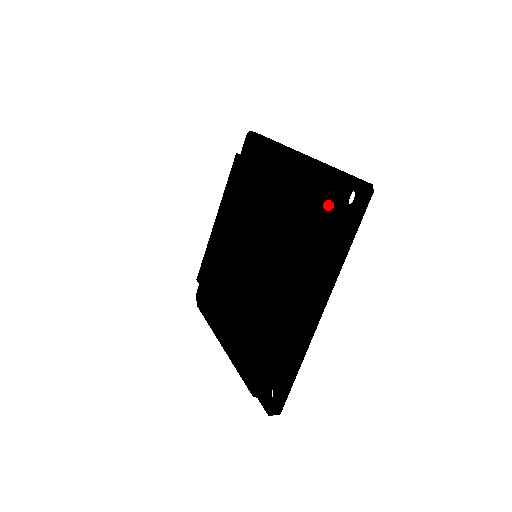
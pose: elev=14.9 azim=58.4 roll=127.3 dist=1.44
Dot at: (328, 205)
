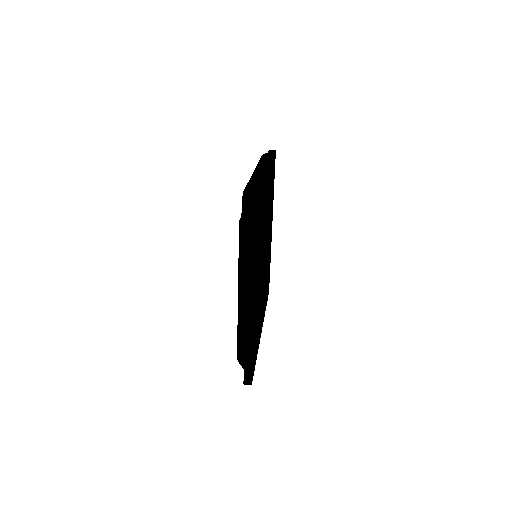
Dot at: occluded
